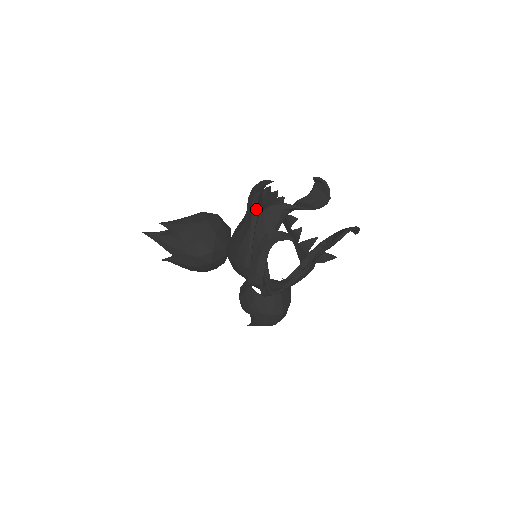
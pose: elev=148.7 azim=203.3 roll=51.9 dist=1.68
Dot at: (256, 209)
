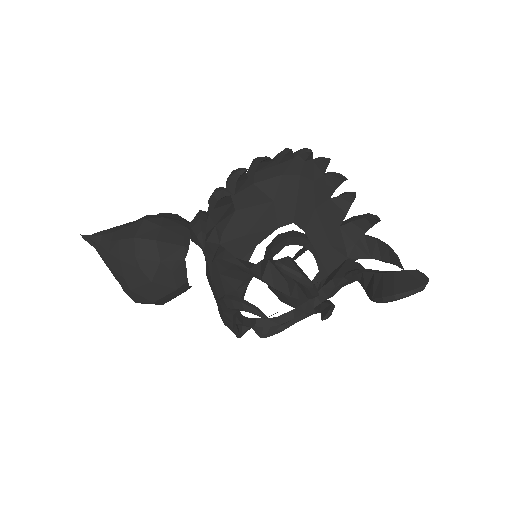
Dot at: (208, 248)
